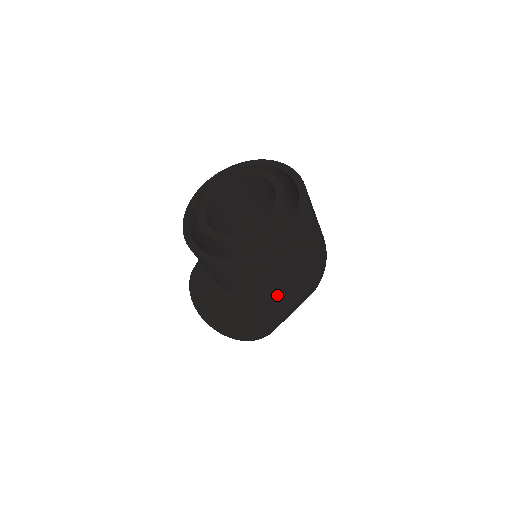
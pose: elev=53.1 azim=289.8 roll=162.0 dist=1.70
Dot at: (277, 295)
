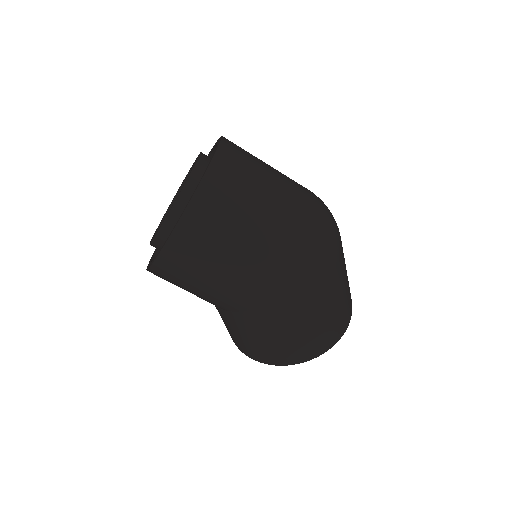
Dot at: (238, 295)
